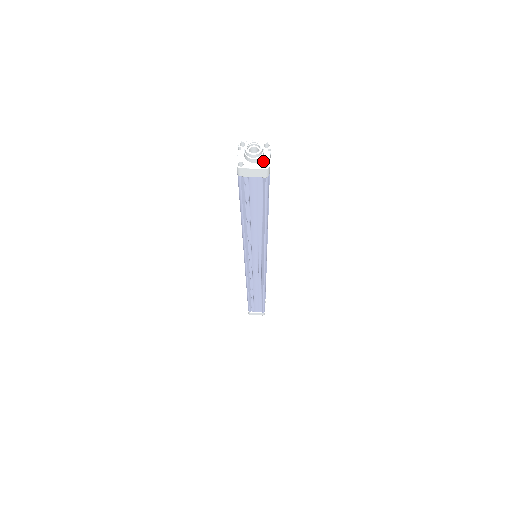
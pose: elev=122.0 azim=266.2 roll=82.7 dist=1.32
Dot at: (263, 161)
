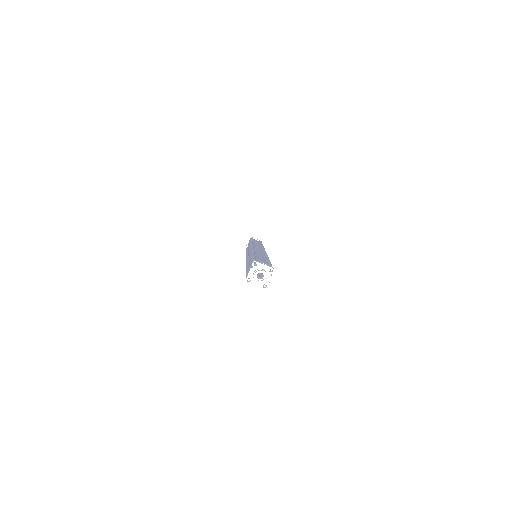
Dot at: (264, 282)
